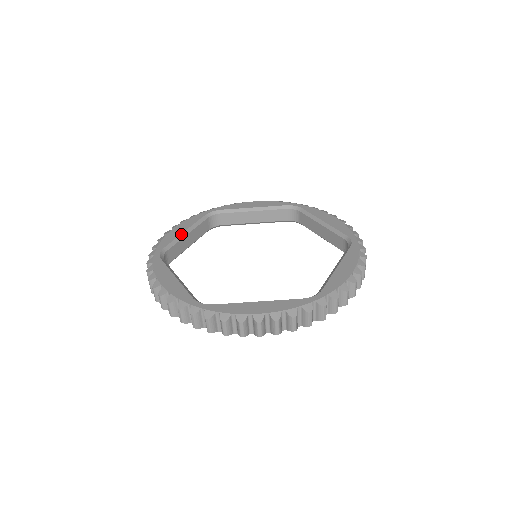
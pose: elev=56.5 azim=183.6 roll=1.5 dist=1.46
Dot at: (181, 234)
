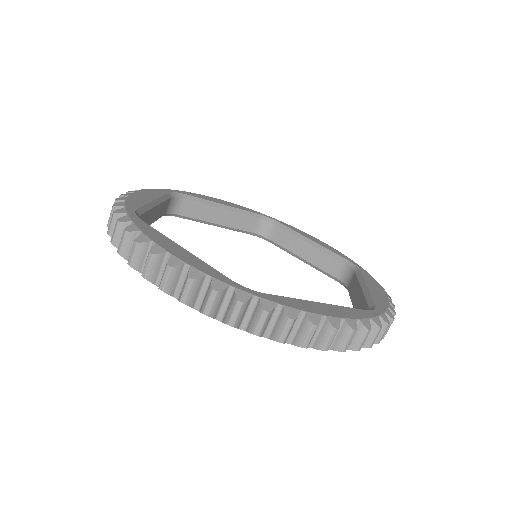
Dot at: (151, 202)
